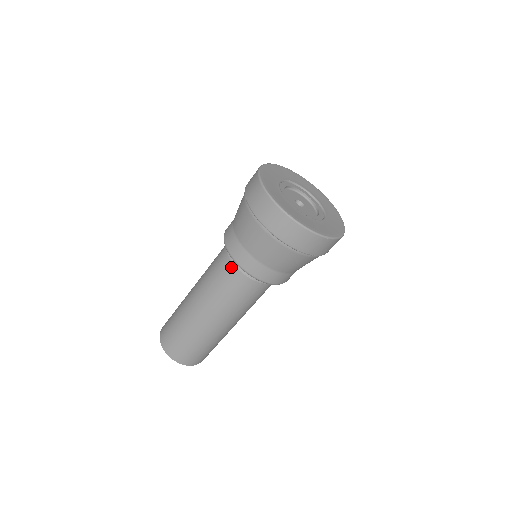
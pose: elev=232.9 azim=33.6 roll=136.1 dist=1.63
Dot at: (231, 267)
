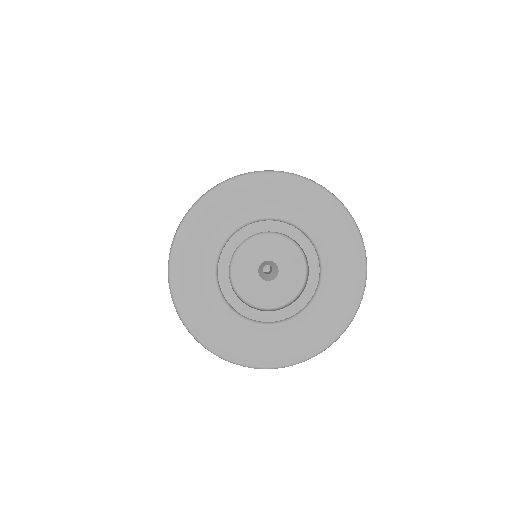
Dot at: occluded
